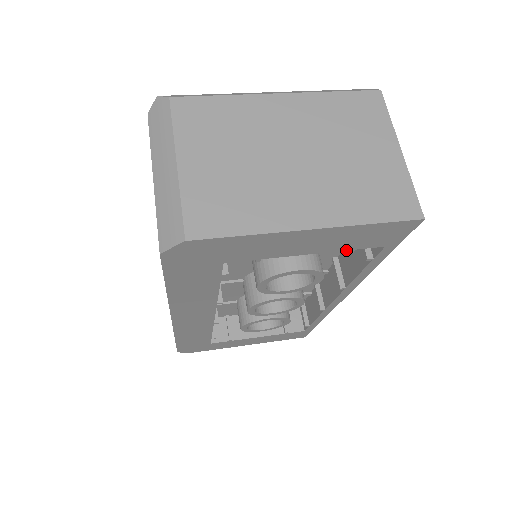
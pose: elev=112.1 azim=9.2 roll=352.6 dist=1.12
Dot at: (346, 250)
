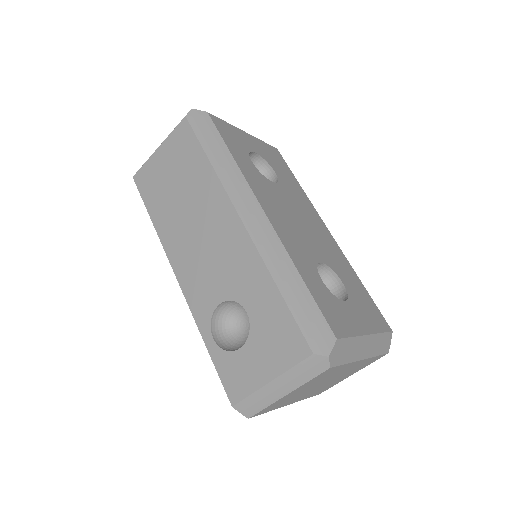
Dot at: occluded
